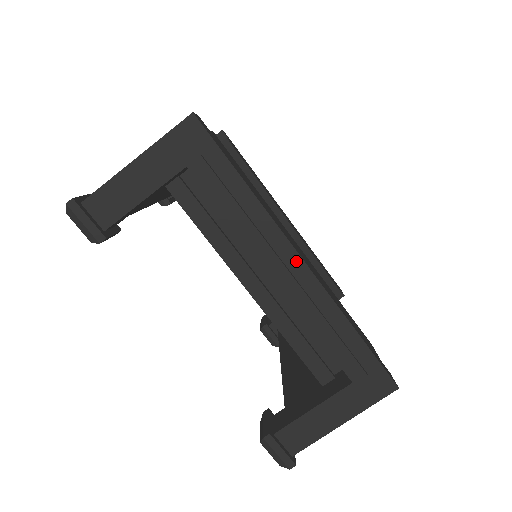
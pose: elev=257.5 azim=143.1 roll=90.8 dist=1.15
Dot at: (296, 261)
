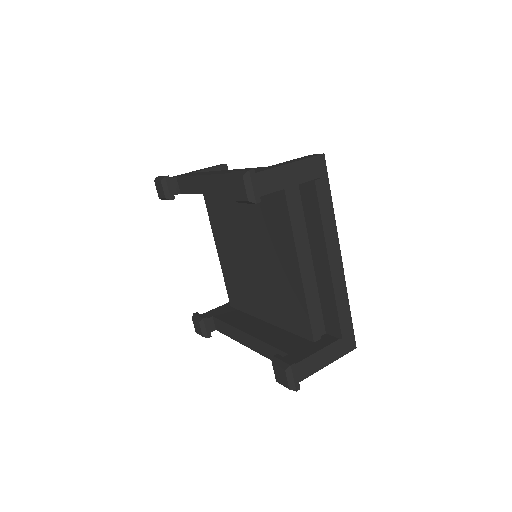
Dot at: (338, 256)
